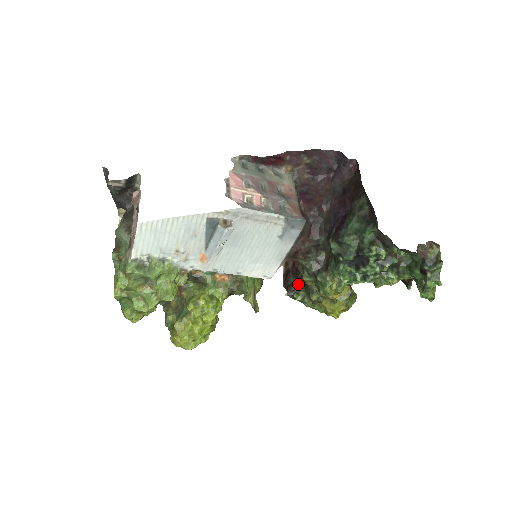
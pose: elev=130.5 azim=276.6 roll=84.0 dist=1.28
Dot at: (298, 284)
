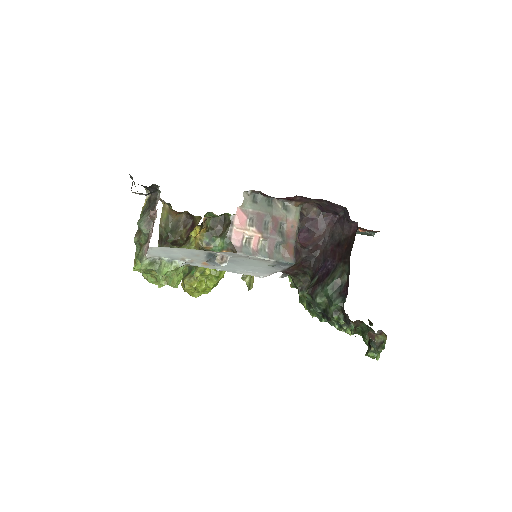
Dot at: occluded
